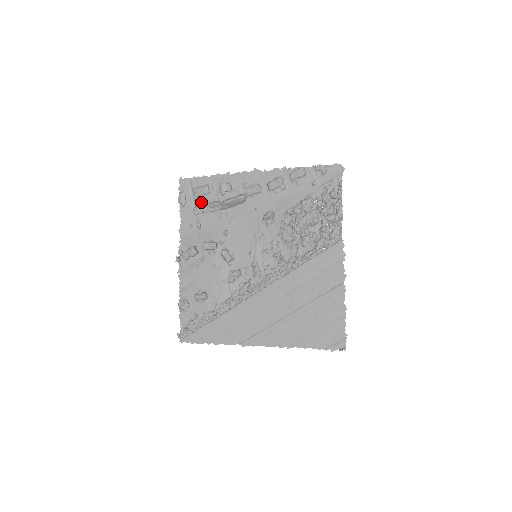
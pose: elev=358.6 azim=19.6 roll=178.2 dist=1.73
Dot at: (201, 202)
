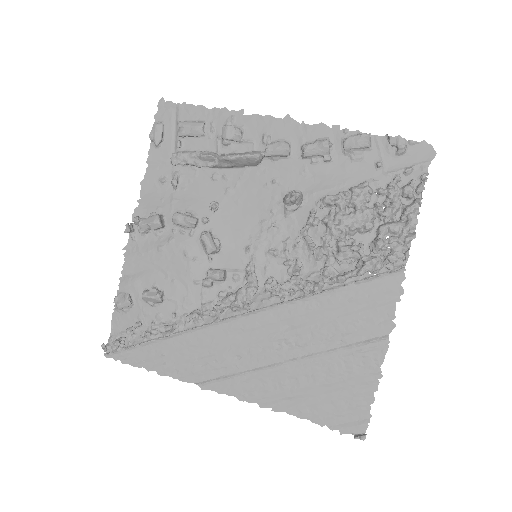
Dot at: (186, 147)
